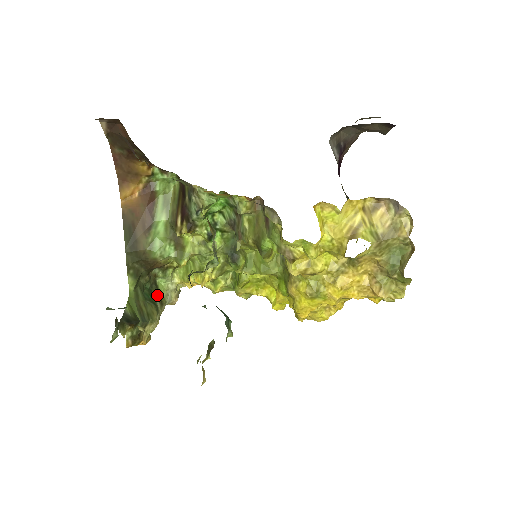
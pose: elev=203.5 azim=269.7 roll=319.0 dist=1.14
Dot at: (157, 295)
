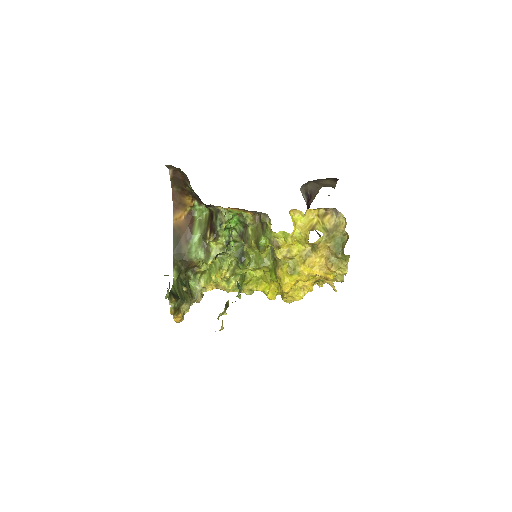
Dot at: (189, 291)
